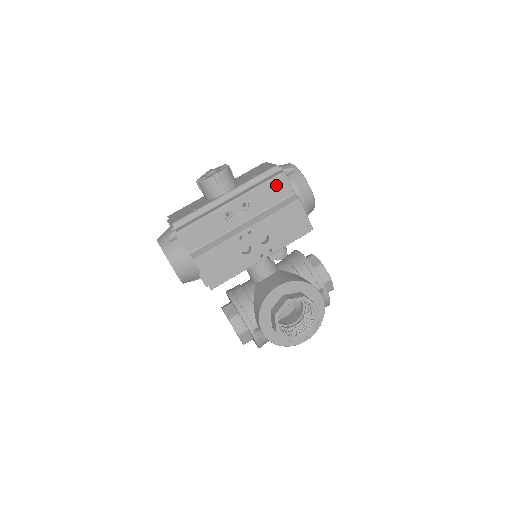
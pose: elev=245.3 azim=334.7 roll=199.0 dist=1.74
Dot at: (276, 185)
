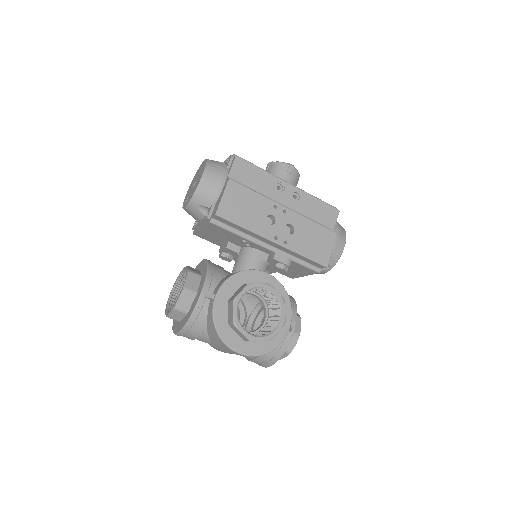
Dot at: (327, 211)
